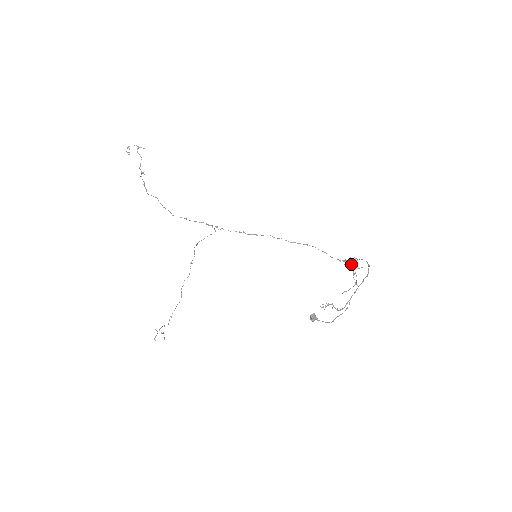
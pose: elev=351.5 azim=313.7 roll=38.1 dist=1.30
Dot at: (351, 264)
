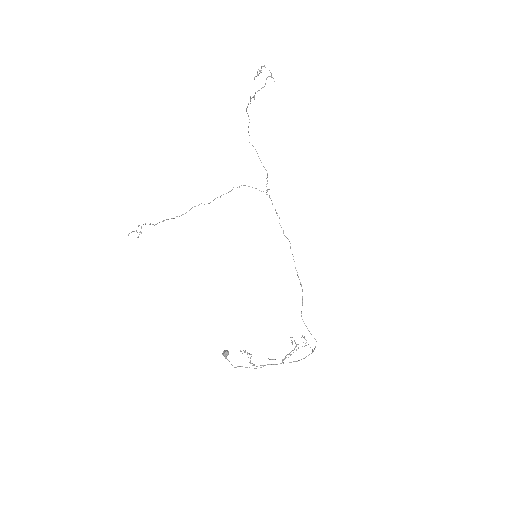
Dot at: (295, 347)
